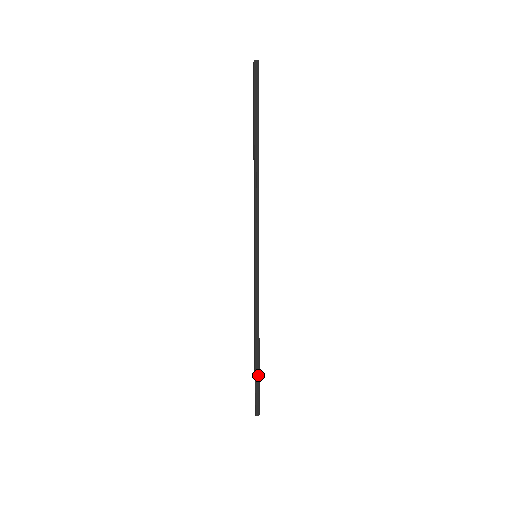
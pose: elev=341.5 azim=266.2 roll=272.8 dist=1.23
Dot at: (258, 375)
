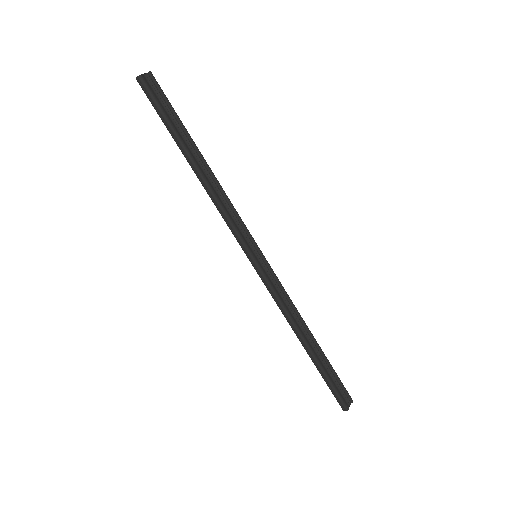
Dot at: (322, 372)
